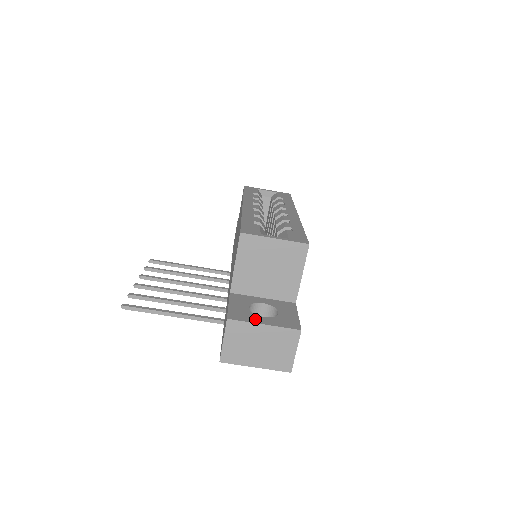
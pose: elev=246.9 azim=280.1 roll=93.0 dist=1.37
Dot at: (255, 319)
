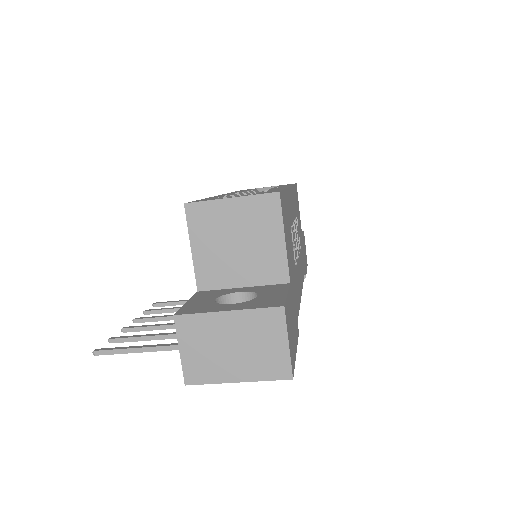
Dot at: (216, 308)
